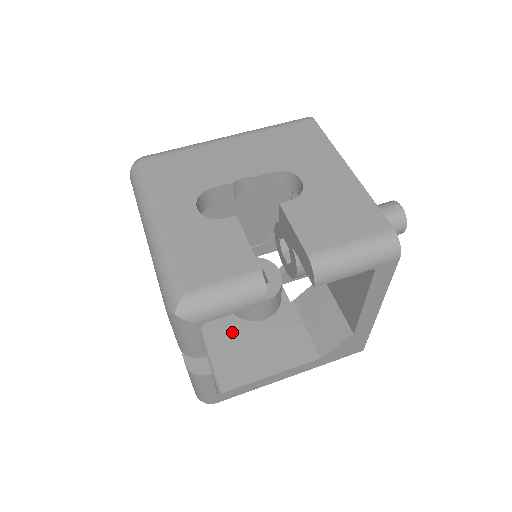
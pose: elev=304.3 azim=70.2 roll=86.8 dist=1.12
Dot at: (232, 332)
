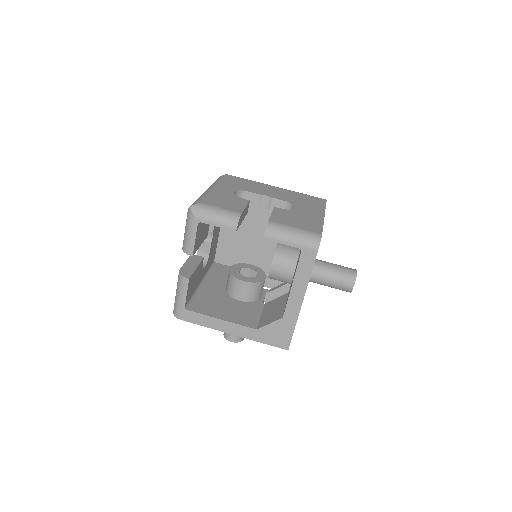
Dot at: (217, 295)
